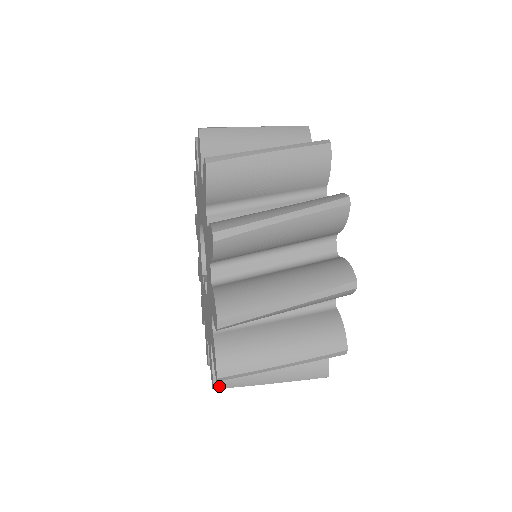
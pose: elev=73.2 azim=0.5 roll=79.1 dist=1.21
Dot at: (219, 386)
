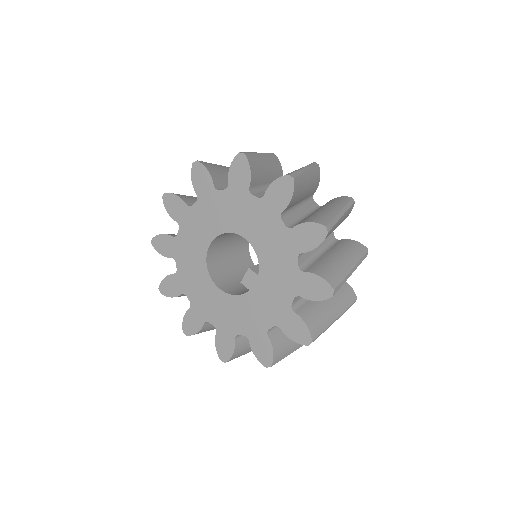
Dot at: (334, 285)
